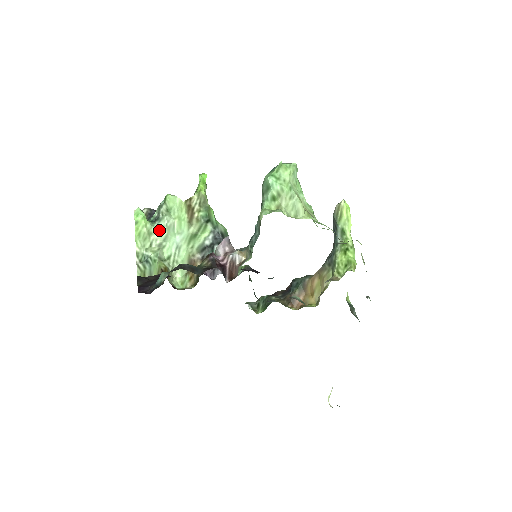
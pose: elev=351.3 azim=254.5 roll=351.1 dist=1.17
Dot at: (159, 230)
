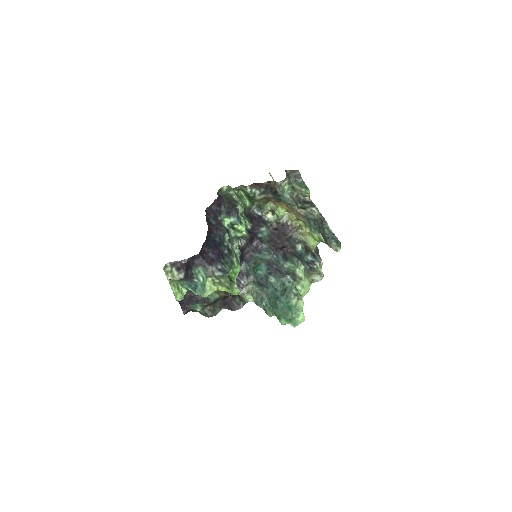
Dot at: occluded
